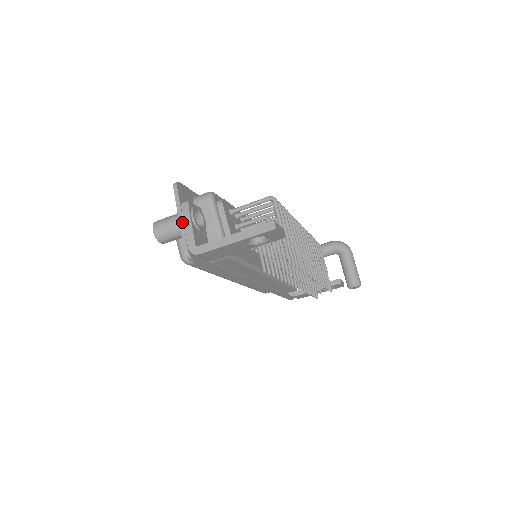
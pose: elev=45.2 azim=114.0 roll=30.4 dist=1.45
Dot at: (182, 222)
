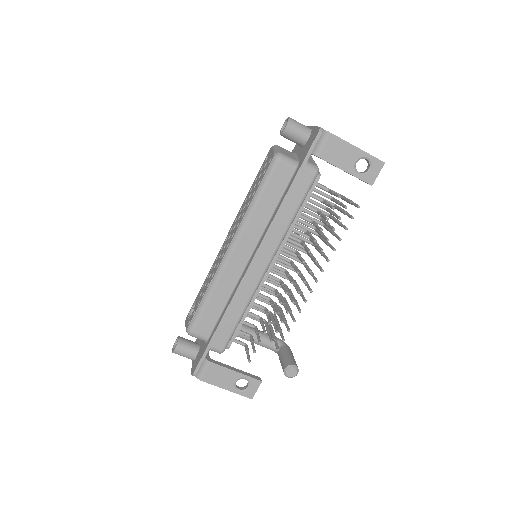
Dot at: occluded
